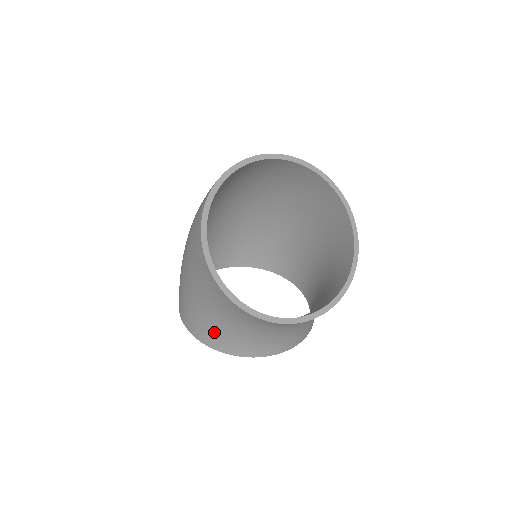
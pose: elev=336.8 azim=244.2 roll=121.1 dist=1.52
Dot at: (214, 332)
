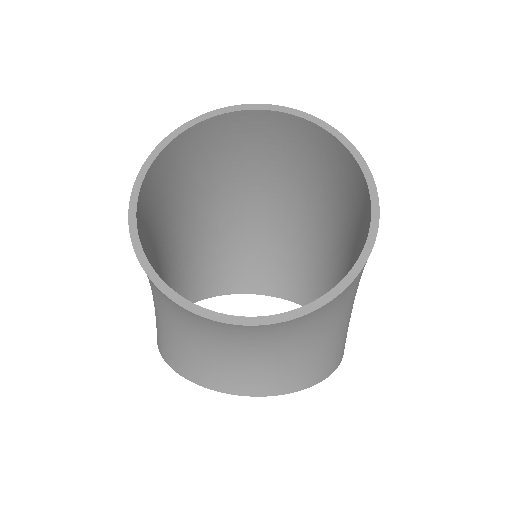
Dot at: (162, 331)
